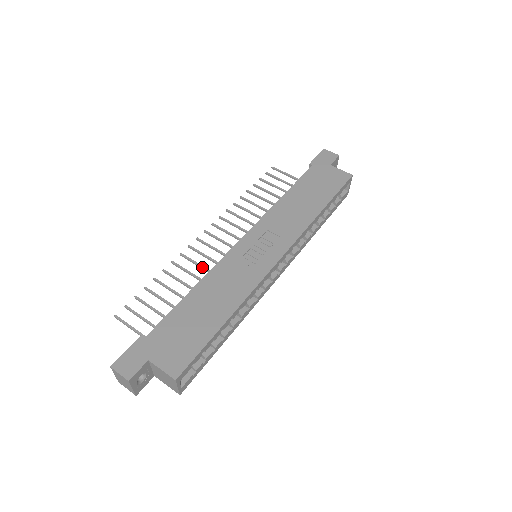
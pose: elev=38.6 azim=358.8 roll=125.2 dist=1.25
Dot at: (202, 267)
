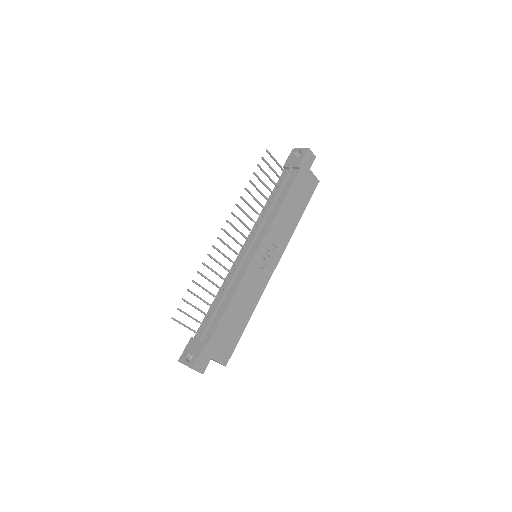
Dot at: (223, 266)
